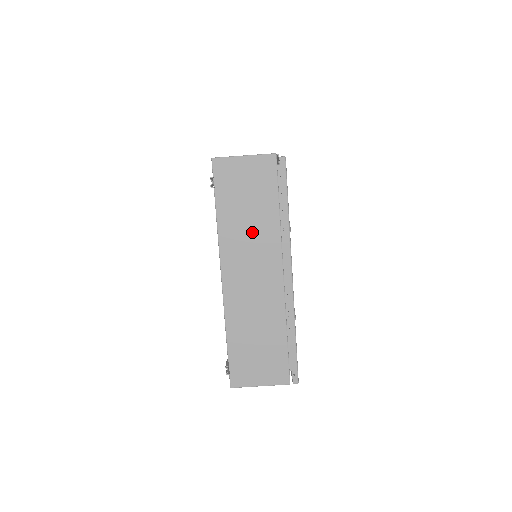
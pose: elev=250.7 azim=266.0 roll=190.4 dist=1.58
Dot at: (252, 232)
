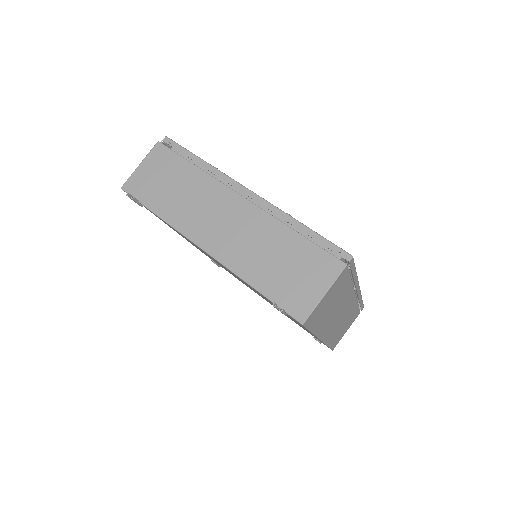
Dot at: (191, 197)
